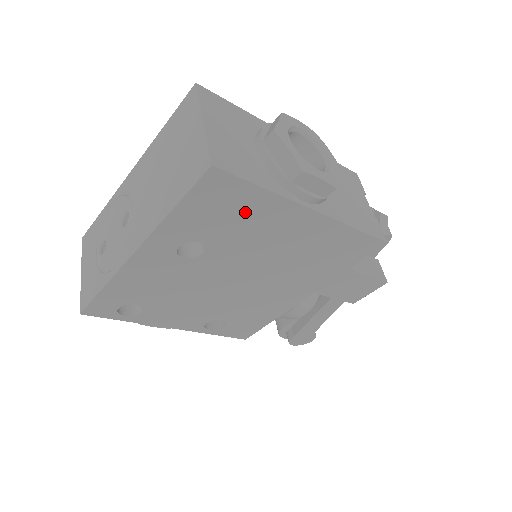
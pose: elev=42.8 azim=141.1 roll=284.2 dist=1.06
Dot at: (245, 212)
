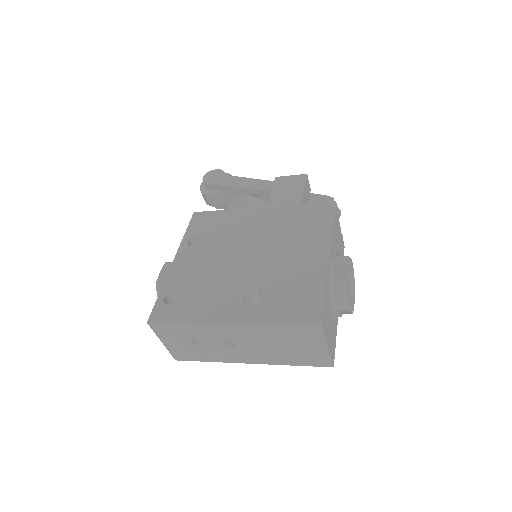
Dot at: occluded
